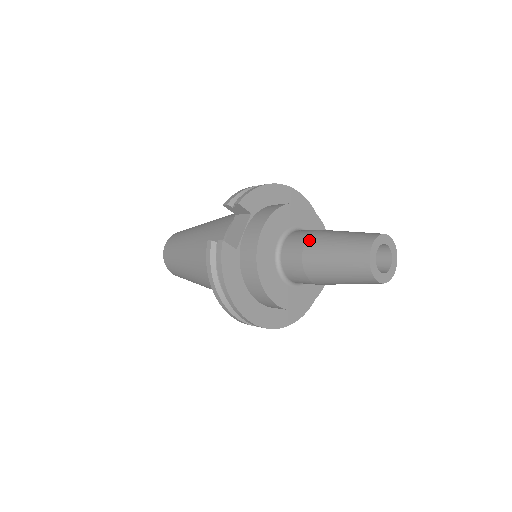
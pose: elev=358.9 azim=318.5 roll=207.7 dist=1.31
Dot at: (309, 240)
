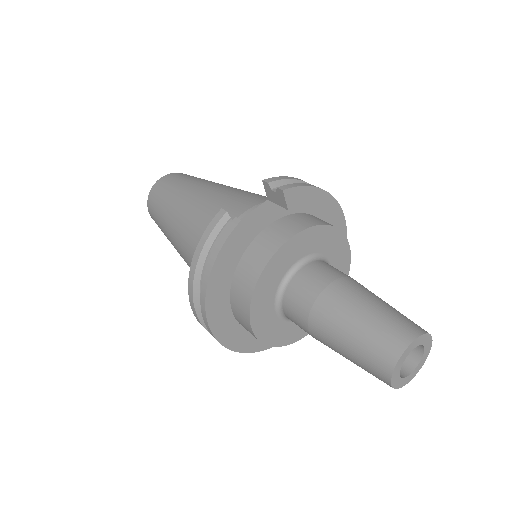
Dot at: (337, 283)
